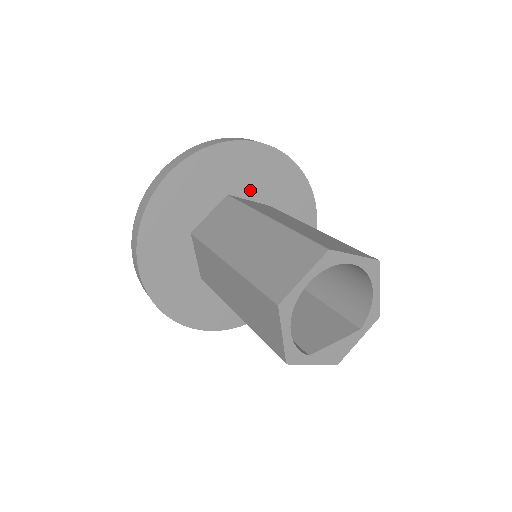
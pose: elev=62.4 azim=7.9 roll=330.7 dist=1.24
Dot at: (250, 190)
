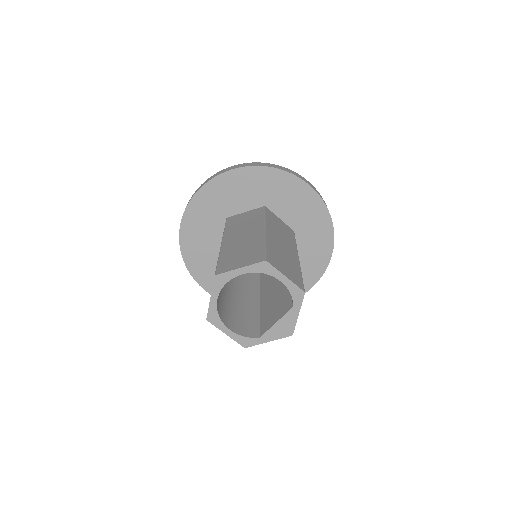
Dot at: (241, 205)
